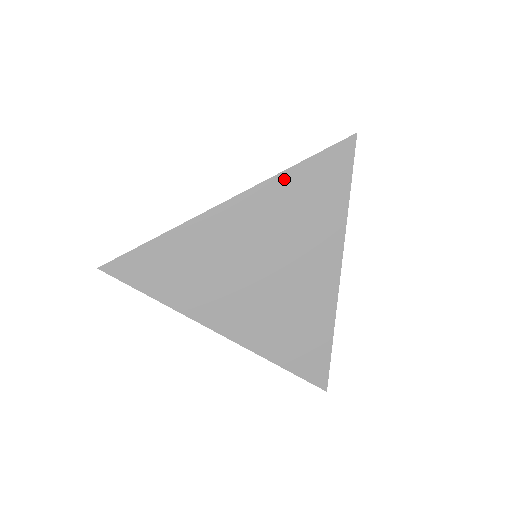
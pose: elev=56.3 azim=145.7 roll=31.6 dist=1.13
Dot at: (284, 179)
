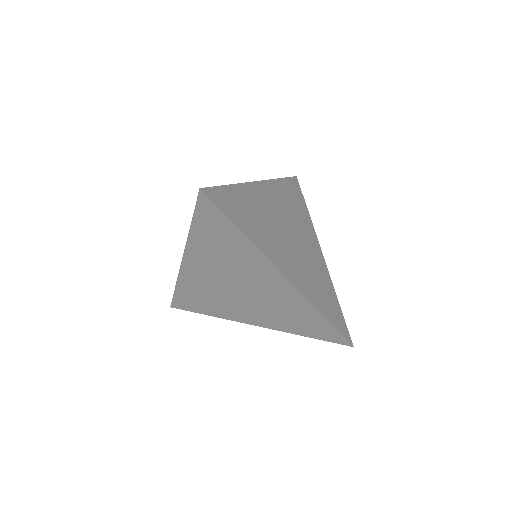
Dot at: (194, 237)
